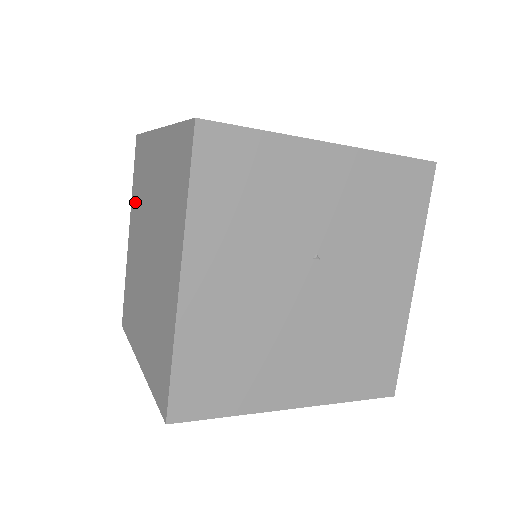
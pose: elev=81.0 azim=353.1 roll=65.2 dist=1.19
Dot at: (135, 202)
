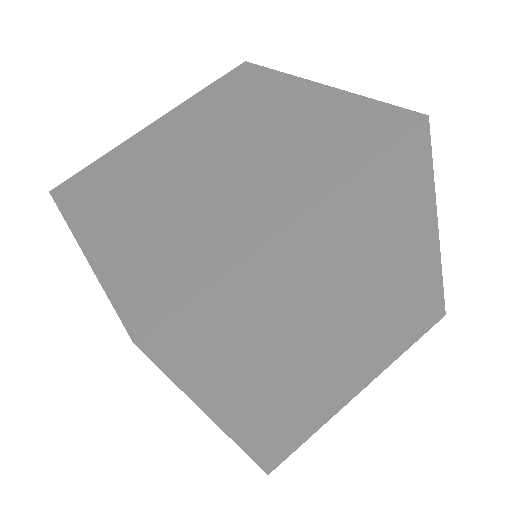
Dot at: (197, 107)
